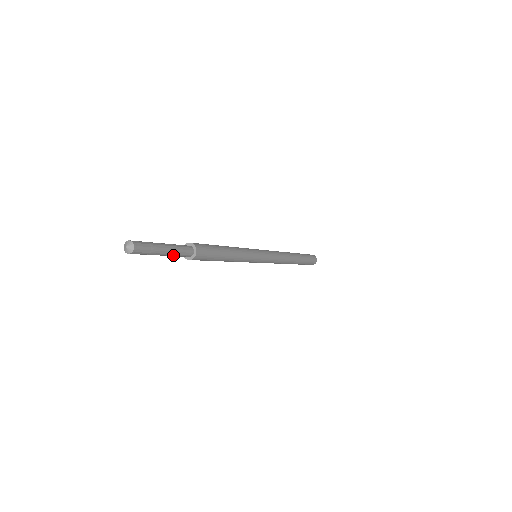
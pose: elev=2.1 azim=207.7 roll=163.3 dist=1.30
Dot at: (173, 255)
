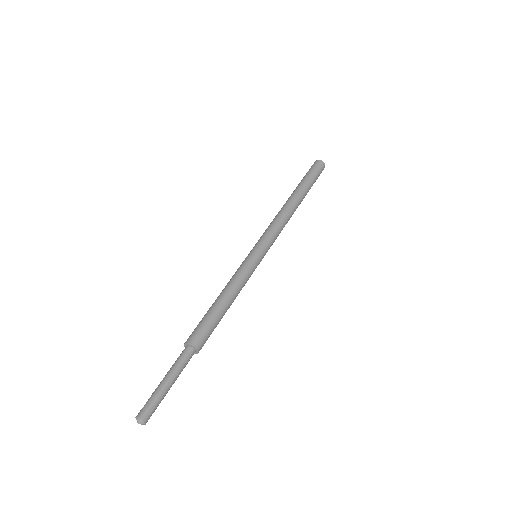
Dot at: (179, 374)
